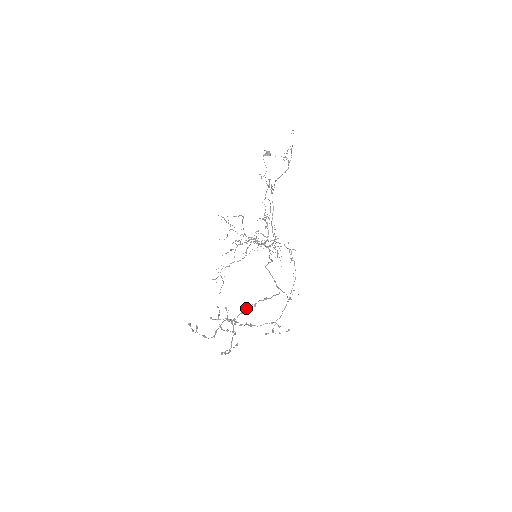
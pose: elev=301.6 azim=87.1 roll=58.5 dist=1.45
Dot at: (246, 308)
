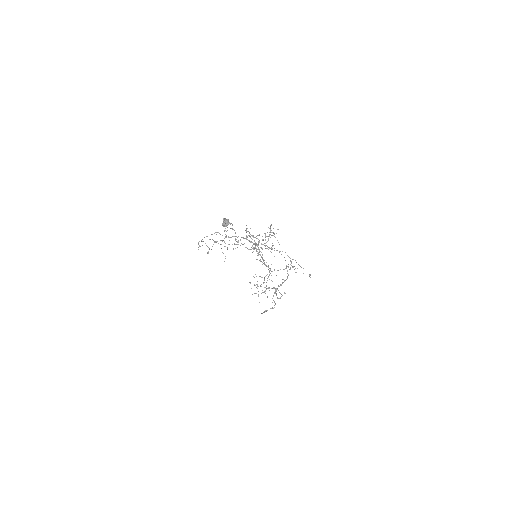
Dot at: occluded
